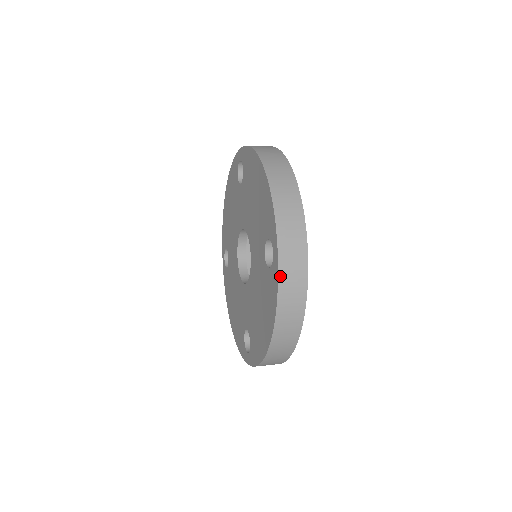
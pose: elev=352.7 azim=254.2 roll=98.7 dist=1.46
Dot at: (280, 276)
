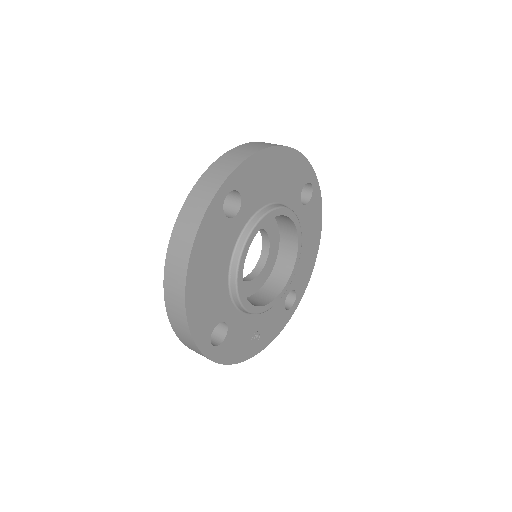
Dot at: occluded
